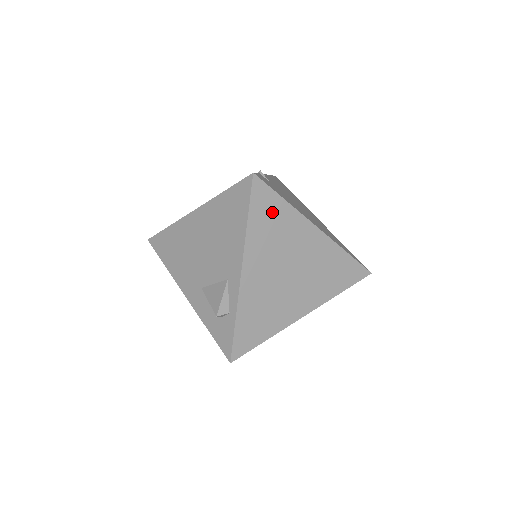
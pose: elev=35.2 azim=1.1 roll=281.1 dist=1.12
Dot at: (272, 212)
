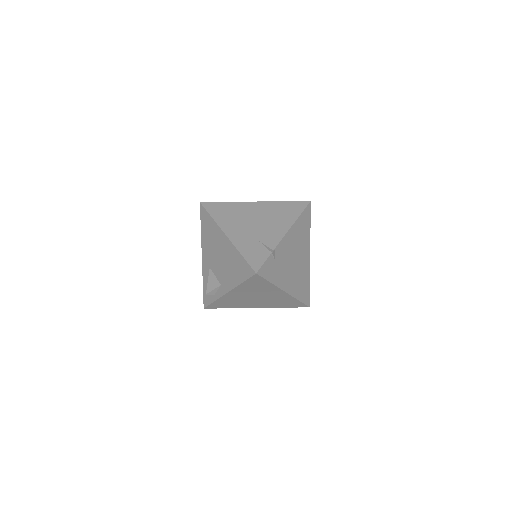
Dot at: (259, 284)
